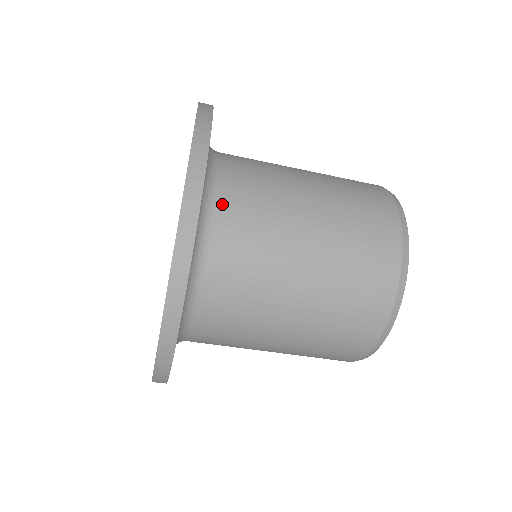
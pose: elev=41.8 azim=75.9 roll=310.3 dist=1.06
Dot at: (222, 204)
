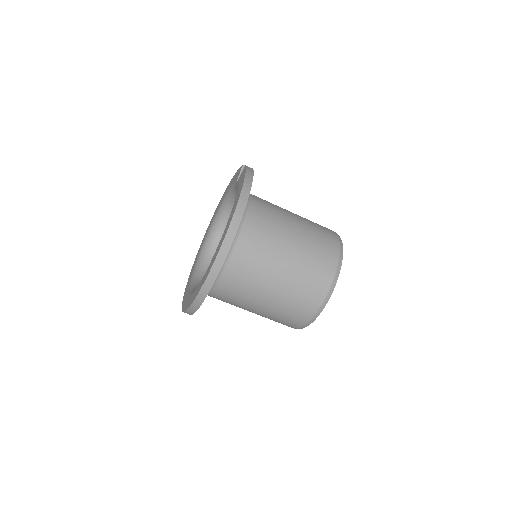
Dot at: (243, 237)
